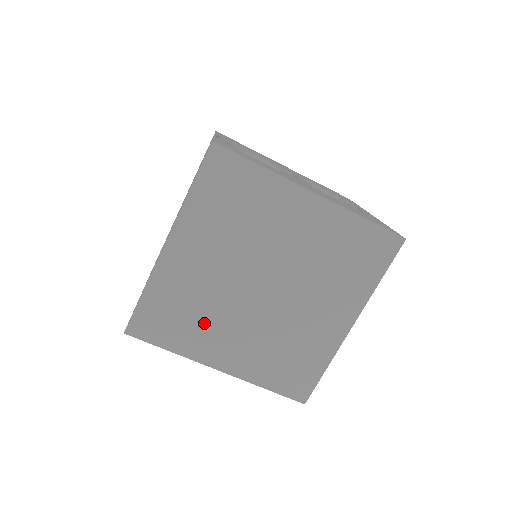
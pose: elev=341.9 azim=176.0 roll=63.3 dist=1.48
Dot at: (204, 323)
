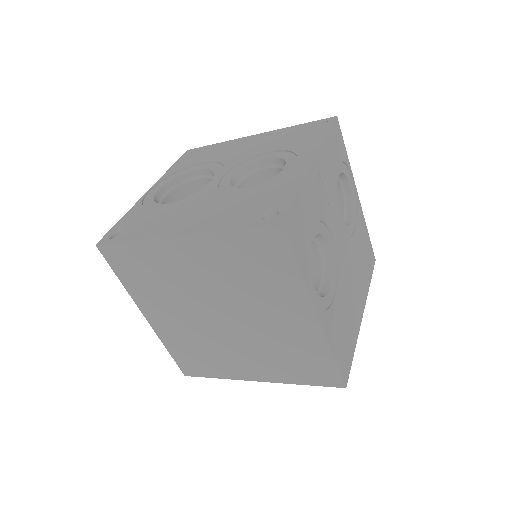
Dot at: (216, 355)
